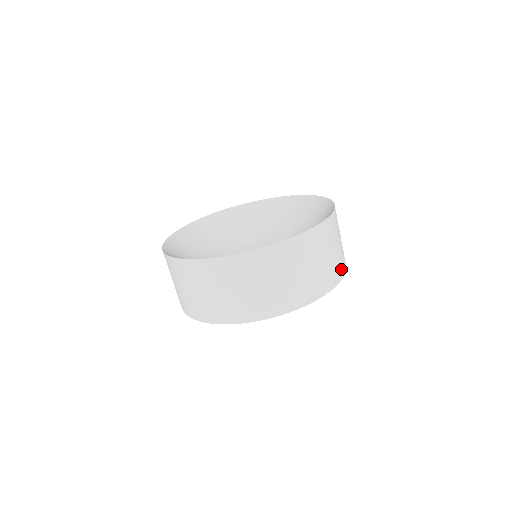
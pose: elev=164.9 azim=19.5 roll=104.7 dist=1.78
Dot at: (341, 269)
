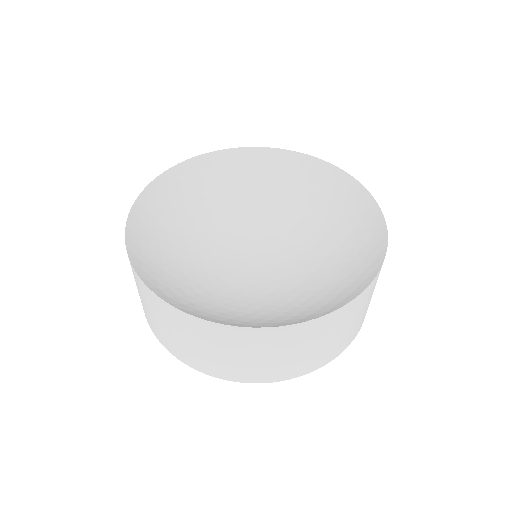
Dot at: occluded
